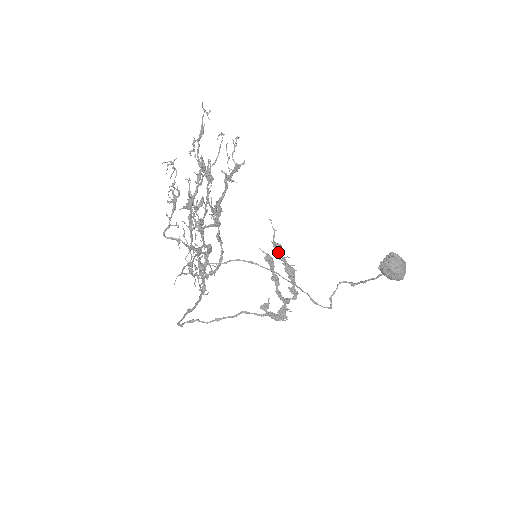
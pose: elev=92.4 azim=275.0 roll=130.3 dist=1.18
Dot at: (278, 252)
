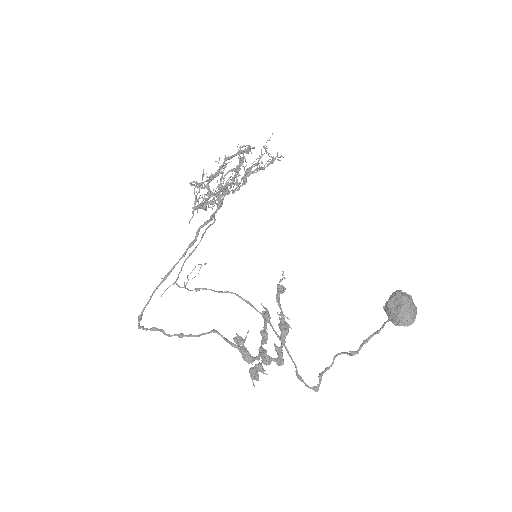
Dot at: (279, 301)
